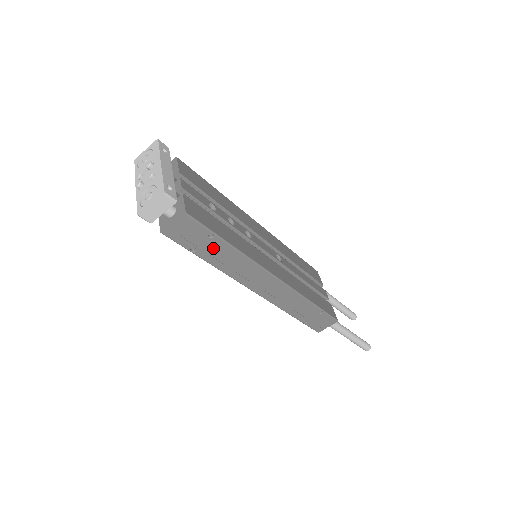
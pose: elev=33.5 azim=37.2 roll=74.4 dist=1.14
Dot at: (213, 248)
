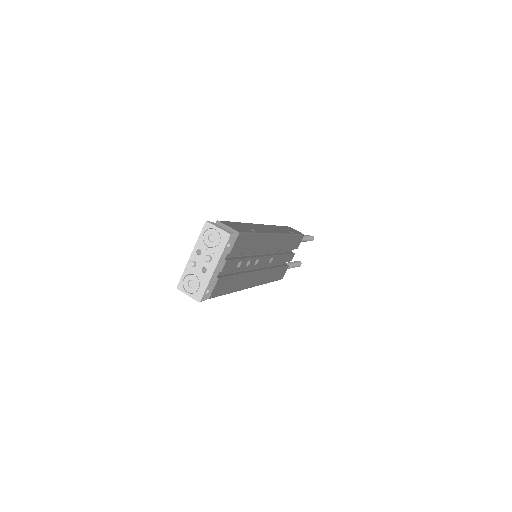
Dot at: occluded
